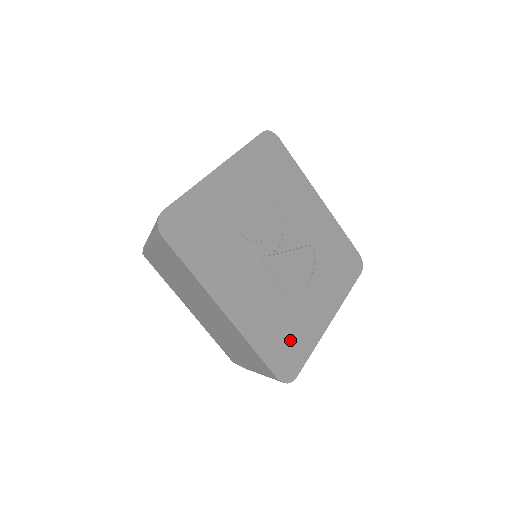
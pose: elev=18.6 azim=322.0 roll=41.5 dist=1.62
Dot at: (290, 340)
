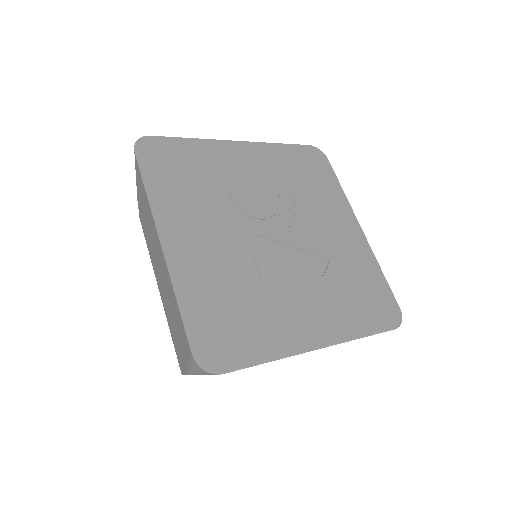
Dot at: (238, 327)
